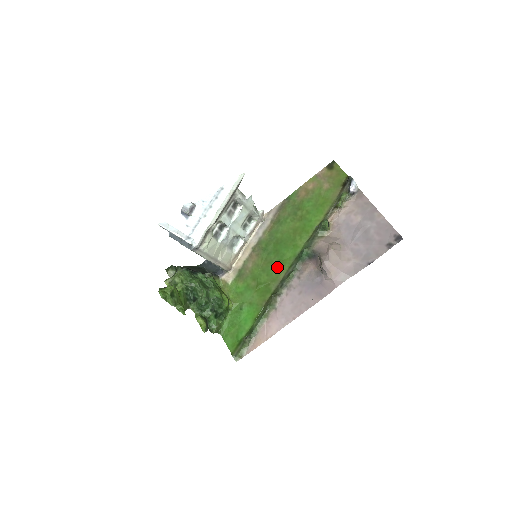
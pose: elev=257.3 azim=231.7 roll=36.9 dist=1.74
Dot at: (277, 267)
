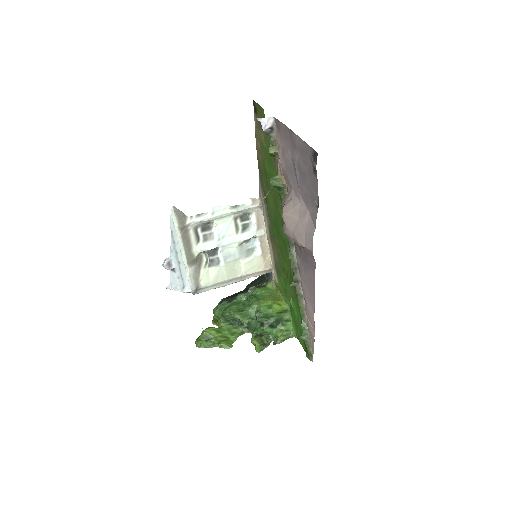
Dot at: (285, 250)
